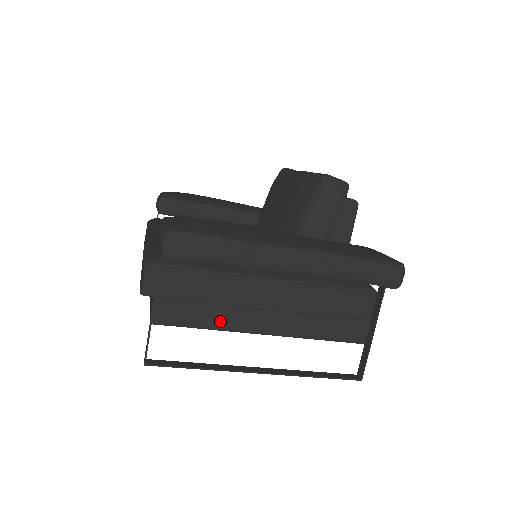
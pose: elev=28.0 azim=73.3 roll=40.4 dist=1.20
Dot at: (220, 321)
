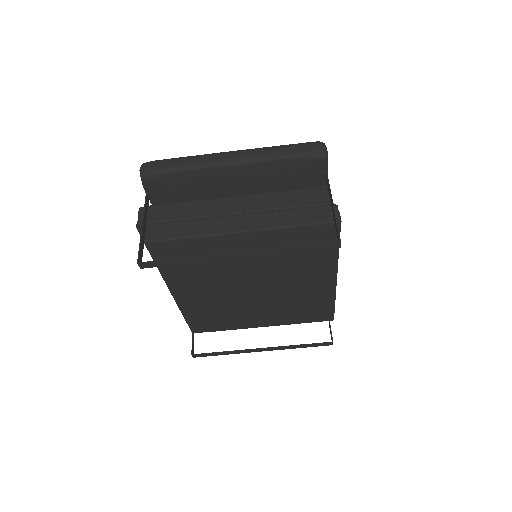
Dot at: (198, 230)
